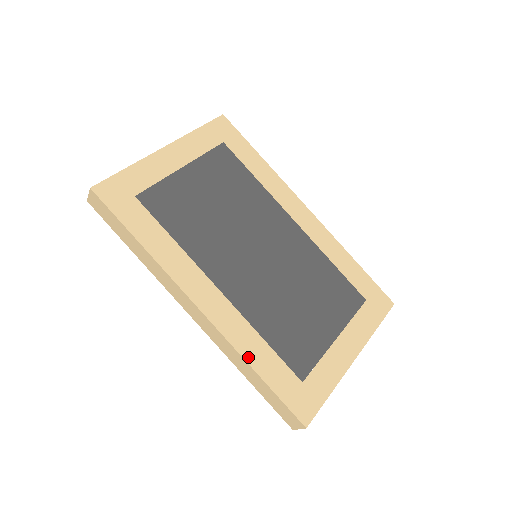
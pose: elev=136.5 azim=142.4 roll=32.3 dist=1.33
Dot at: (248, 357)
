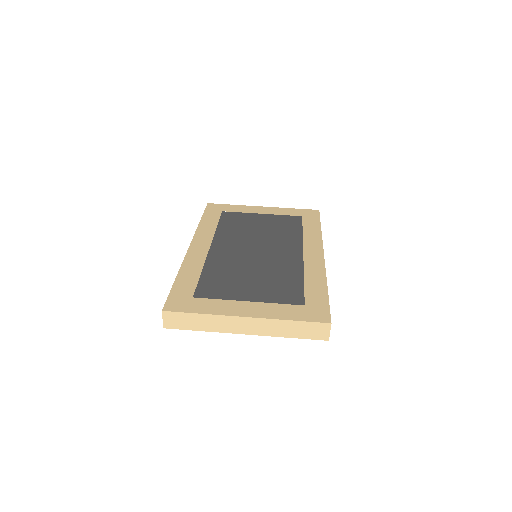
Dot at: (182, 271)
